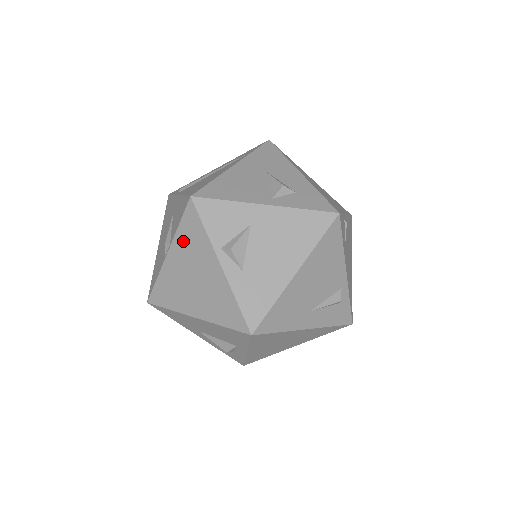
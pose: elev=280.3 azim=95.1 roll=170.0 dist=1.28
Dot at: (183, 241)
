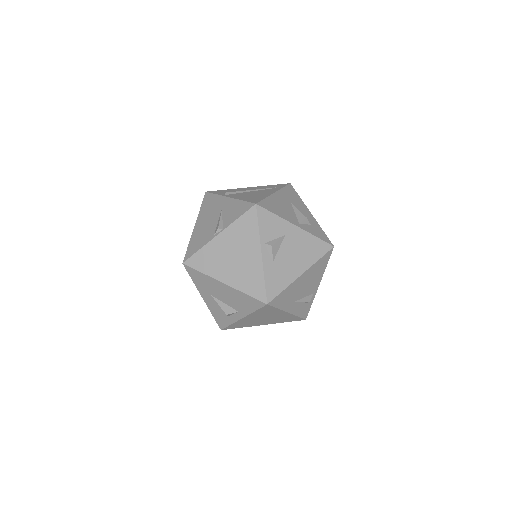
Dot at: (237, 230)
